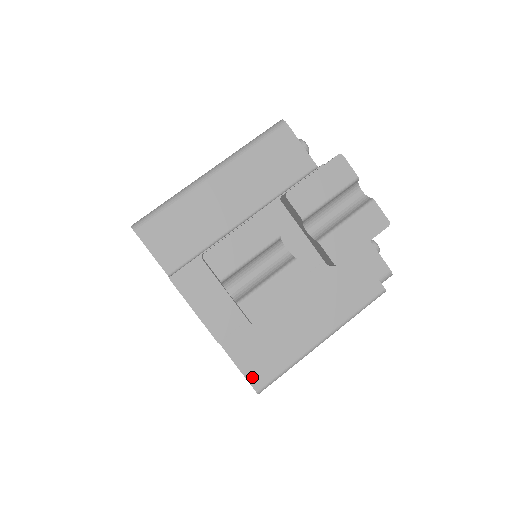
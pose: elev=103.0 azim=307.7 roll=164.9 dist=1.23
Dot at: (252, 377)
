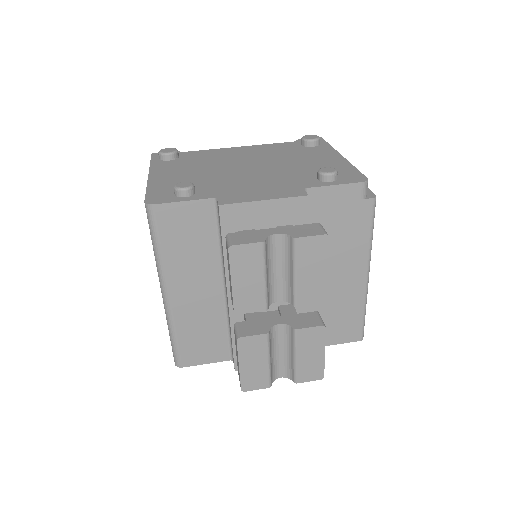
Dot at: (348, 339)
